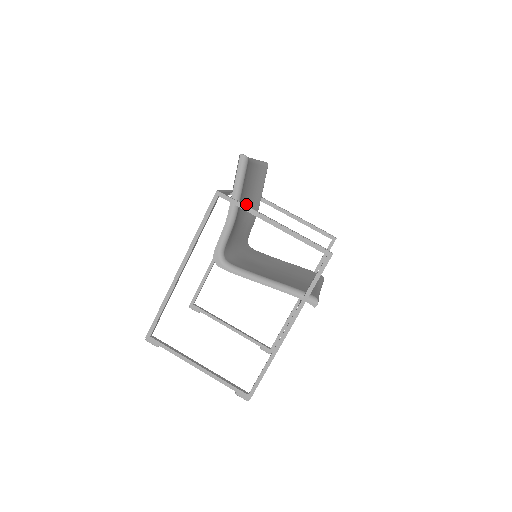
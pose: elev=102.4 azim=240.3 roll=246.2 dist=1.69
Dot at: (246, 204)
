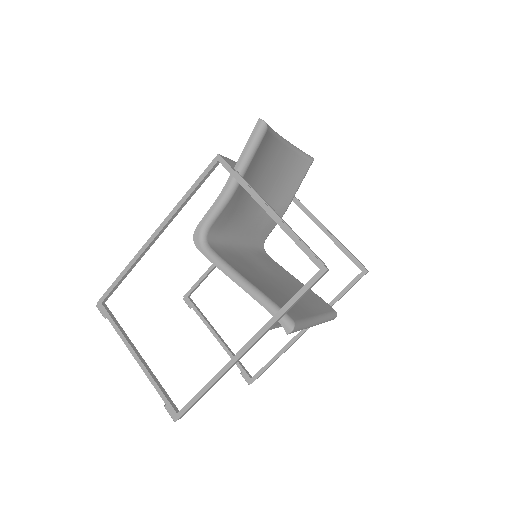
Dot at: (267, 194)
